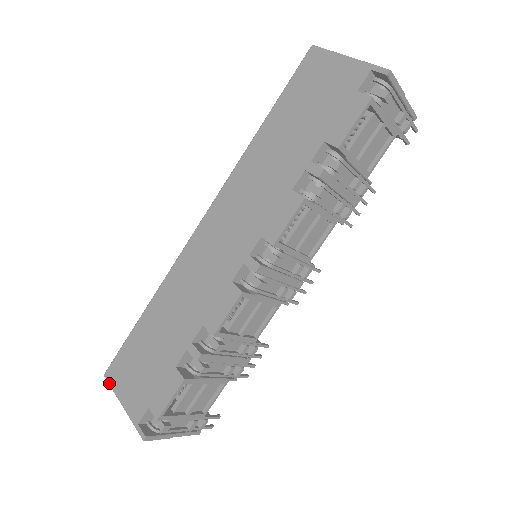
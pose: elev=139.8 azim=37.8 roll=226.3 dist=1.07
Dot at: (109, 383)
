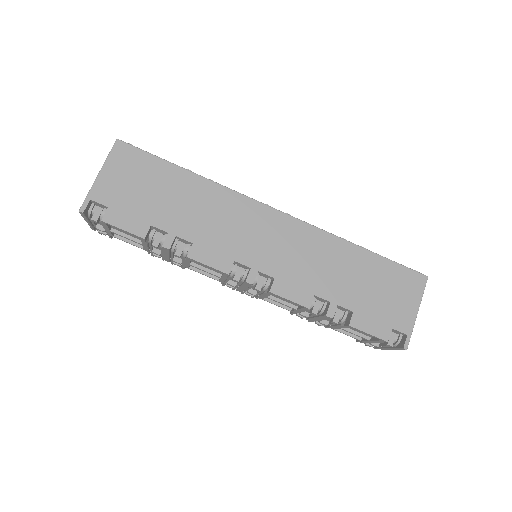
Dot at: (113, 149)
